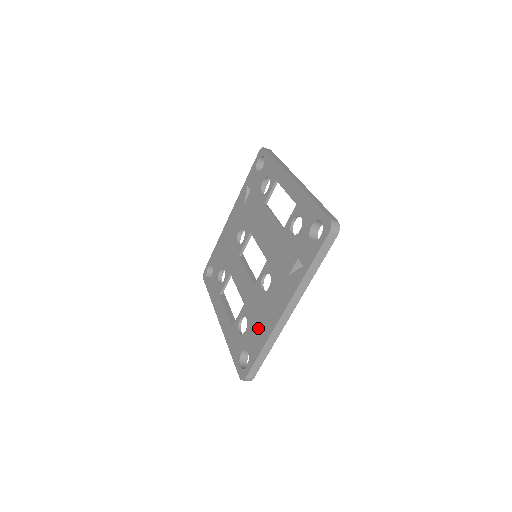
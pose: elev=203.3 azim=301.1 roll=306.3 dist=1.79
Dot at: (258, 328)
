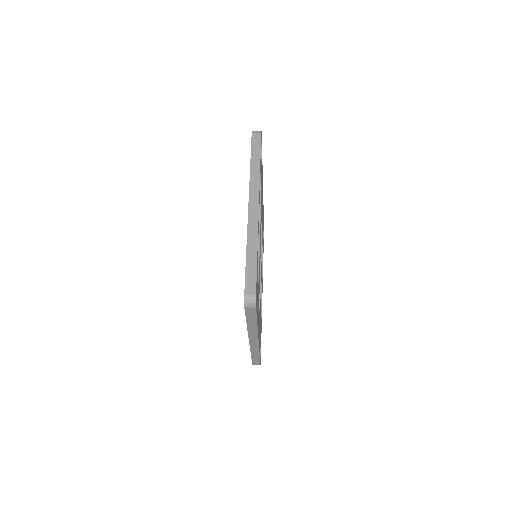
Dot at: occluded
